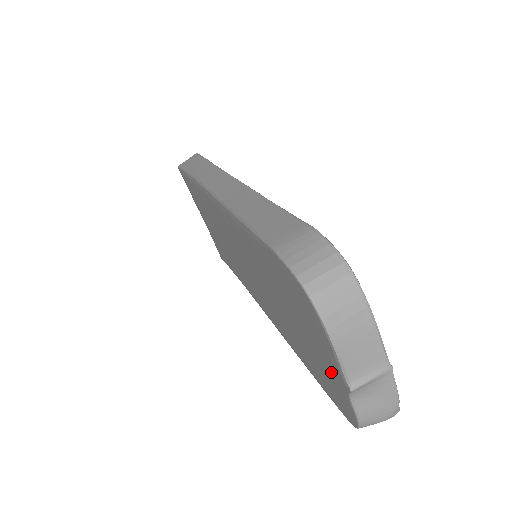
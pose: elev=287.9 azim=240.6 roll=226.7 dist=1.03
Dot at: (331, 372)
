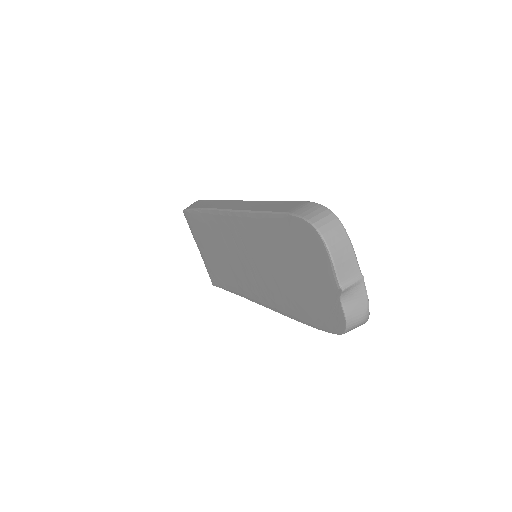
Dot at: (327, 290)
